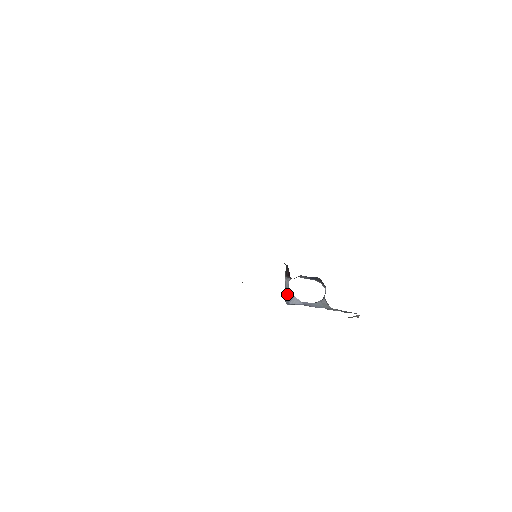
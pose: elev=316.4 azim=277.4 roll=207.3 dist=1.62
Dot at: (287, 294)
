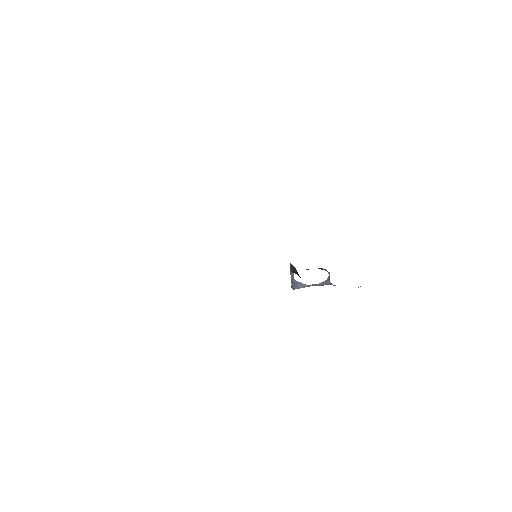
Dot at: (293, 283)
